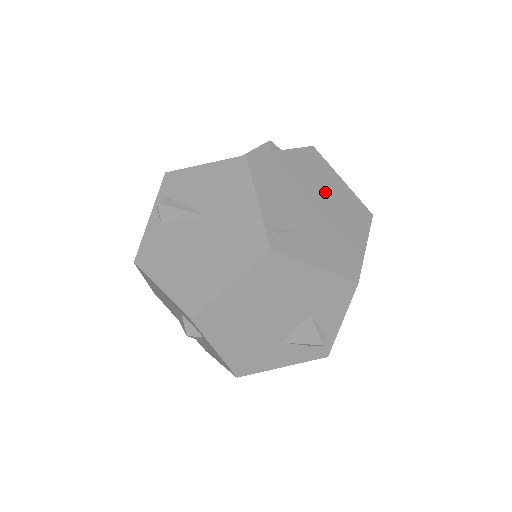
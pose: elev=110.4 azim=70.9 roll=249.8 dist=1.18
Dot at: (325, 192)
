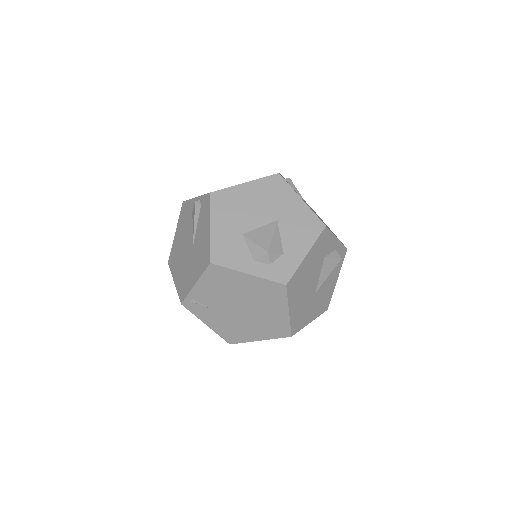
Dot at: (260, 308)
